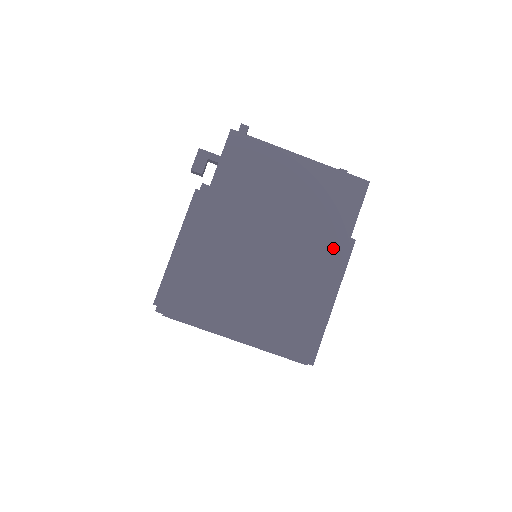
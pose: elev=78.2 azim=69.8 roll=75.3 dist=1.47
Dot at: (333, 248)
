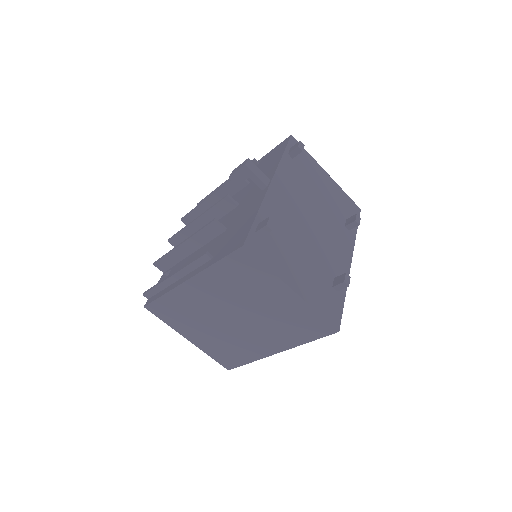
Dot at: (282, 343)
